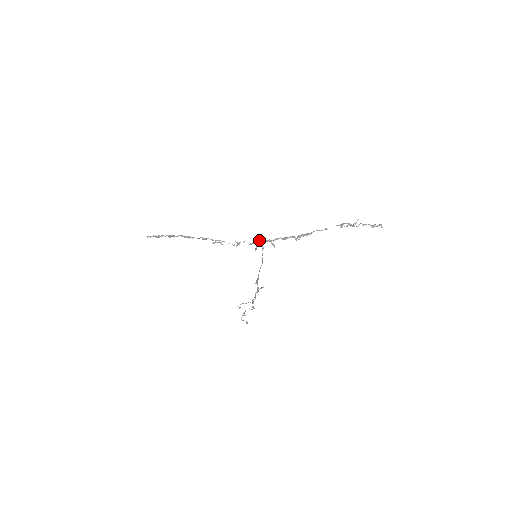
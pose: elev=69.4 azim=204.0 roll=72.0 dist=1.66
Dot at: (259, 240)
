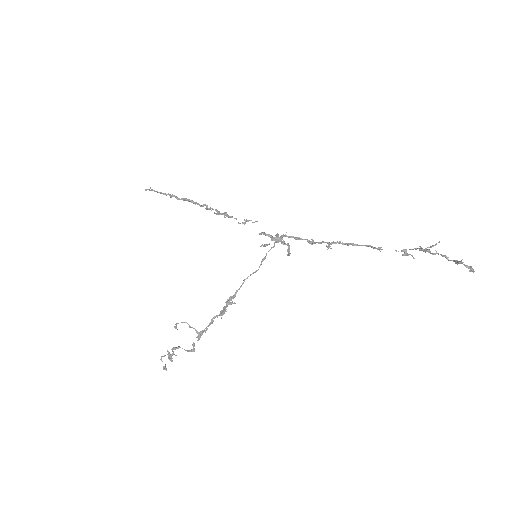
Dot at: (275, 237)
